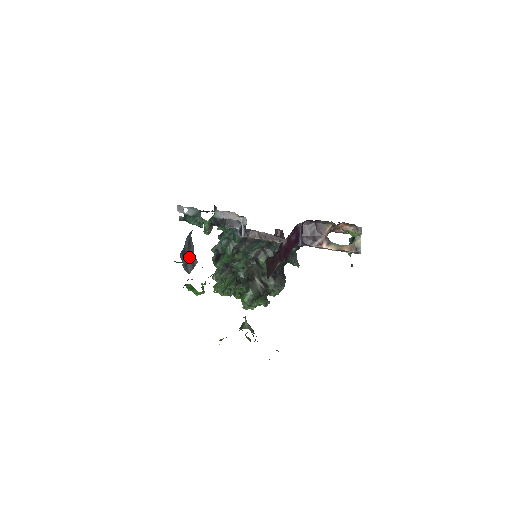
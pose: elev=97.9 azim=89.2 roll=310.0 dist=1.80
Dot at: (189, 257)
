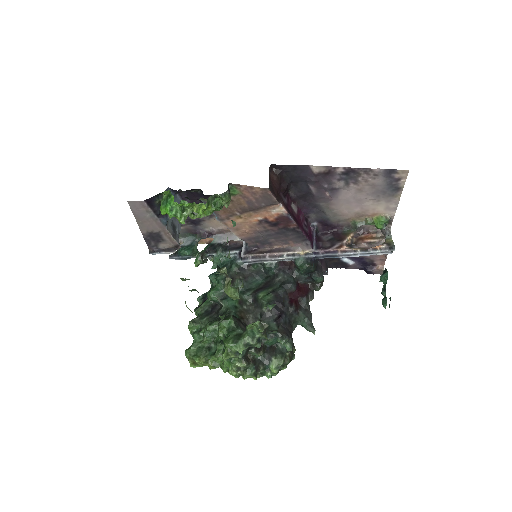
Dot at: (172, 223)
